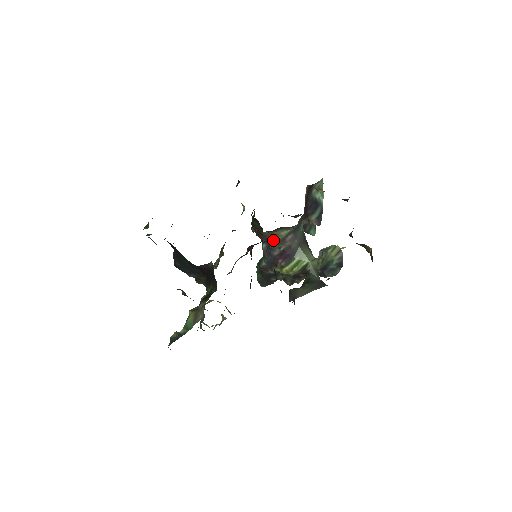
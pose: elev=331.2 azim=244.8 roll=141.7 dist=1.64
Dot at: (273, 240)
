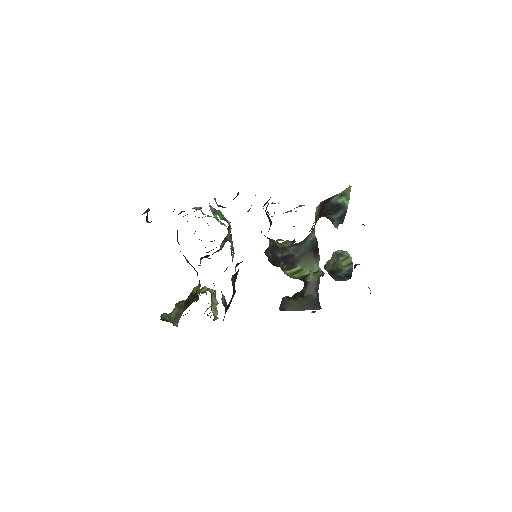
Dot at: (276, 244)
